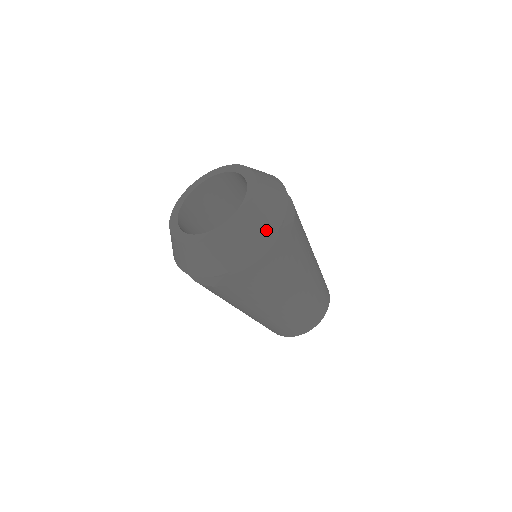
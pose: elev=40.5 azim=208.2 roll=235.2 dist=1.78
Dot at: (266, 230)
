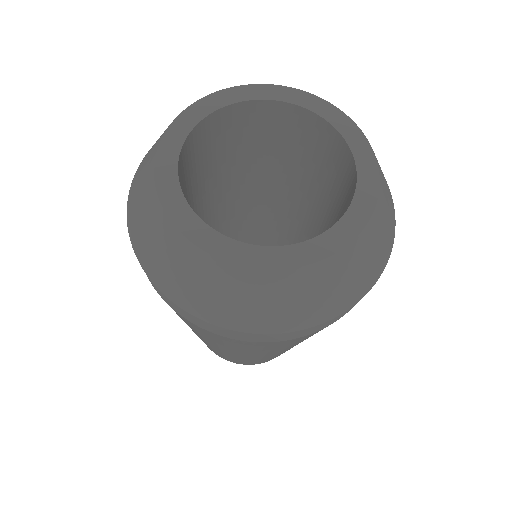
Dot at: (359, 284)
